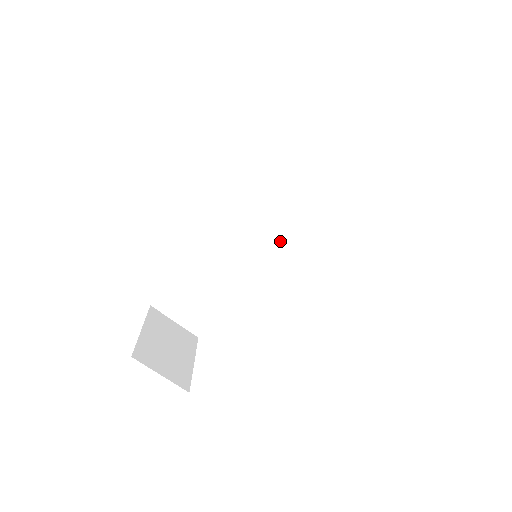
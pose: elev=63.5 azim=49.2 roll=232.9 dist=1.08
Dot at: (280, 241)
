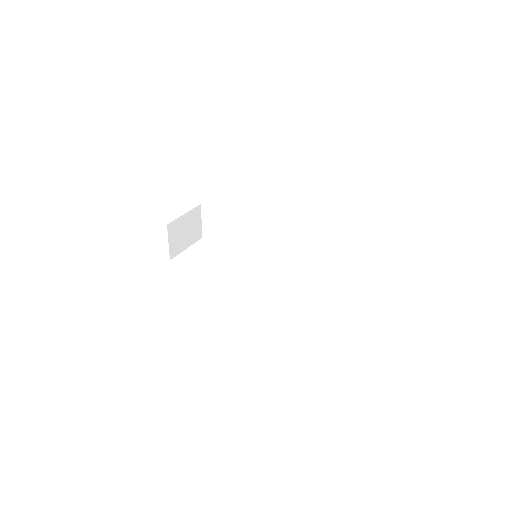
Dot at: (276, 258)
